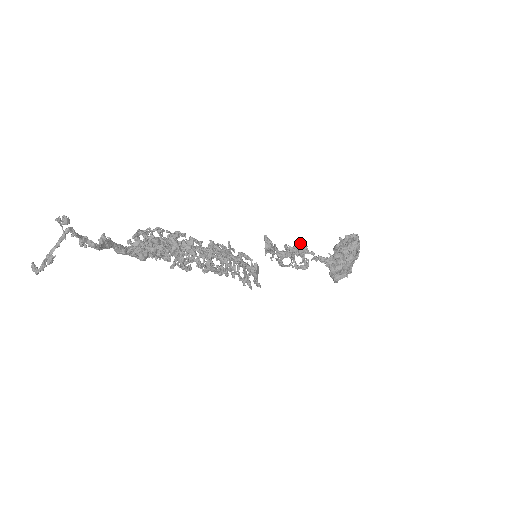
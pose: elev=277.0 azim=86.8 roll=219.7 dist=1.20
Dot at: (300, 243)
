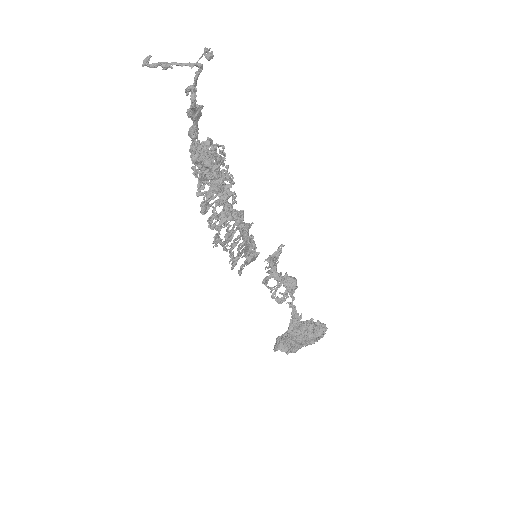
Dot at: occluded
